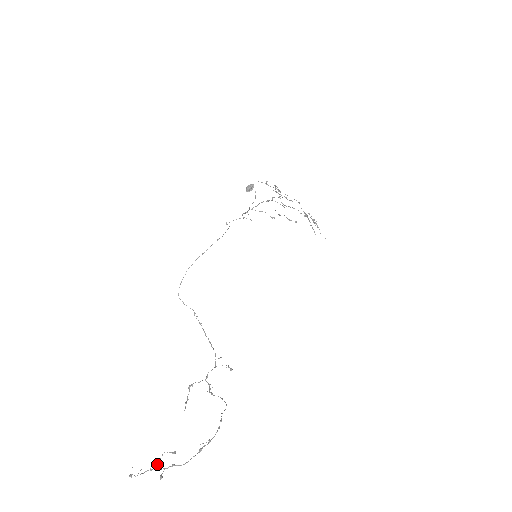
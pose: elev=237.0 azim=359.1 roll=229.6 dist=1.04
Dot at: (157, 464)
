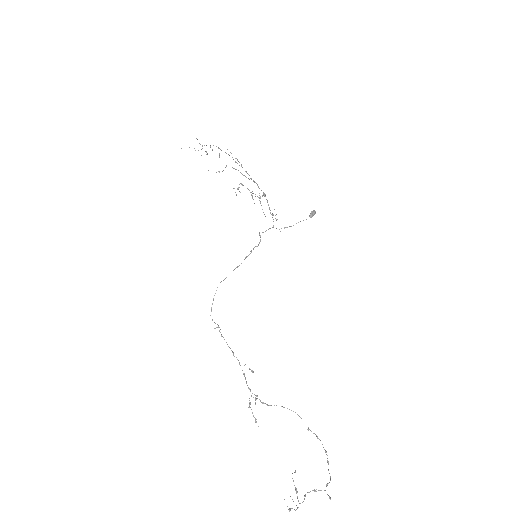
Dot at: (296, 488)
